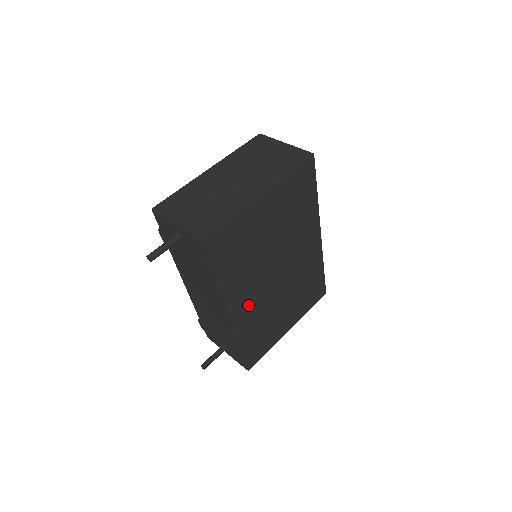
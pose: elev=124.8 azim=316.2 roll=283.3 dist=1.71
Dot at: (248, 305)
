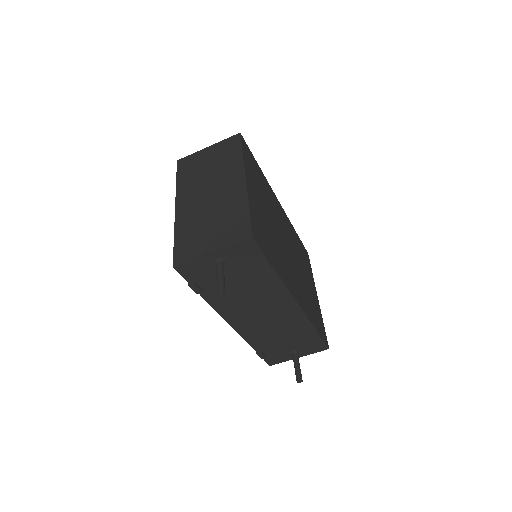
Dot at: (296, 286)
